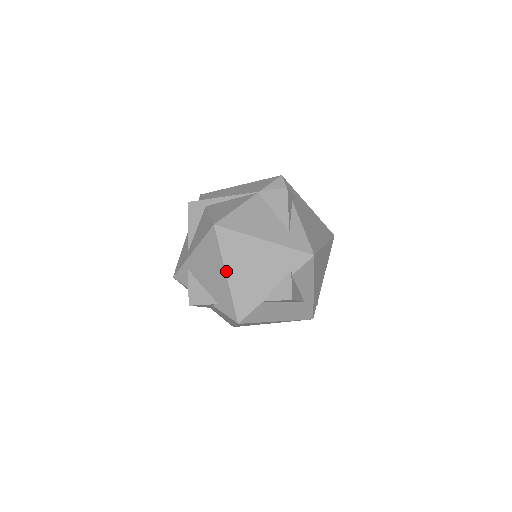
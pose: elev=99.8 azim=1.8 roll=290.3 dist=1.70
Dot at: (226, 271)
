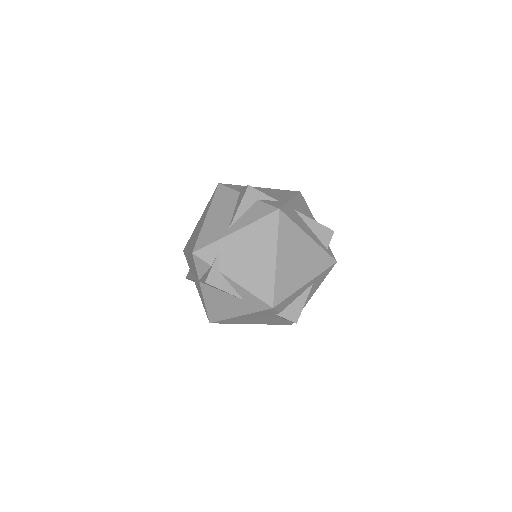
Dot at: occluded
